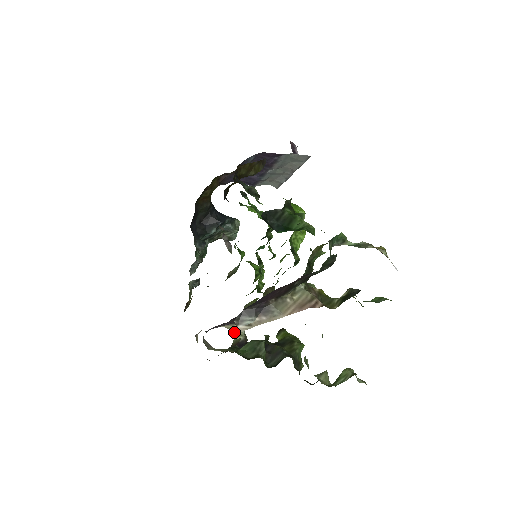
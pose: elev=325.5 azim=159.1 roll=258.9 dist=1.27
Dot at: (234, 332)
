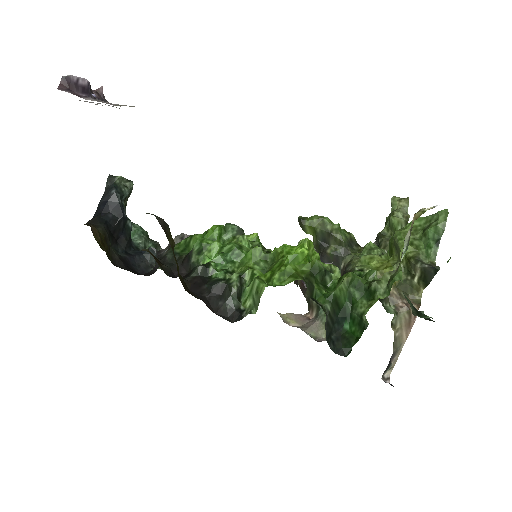
Dot at: occluded
